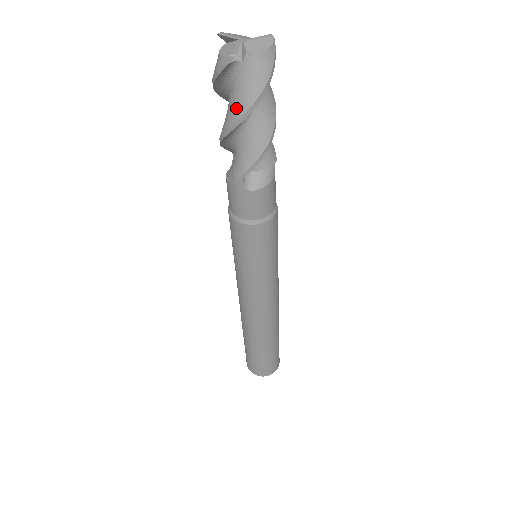
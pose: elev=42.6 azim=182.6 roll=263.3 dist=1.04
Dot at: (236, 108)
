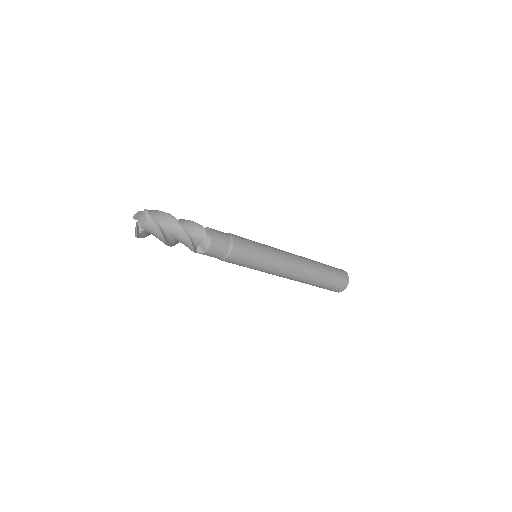
Dot at: occluded
